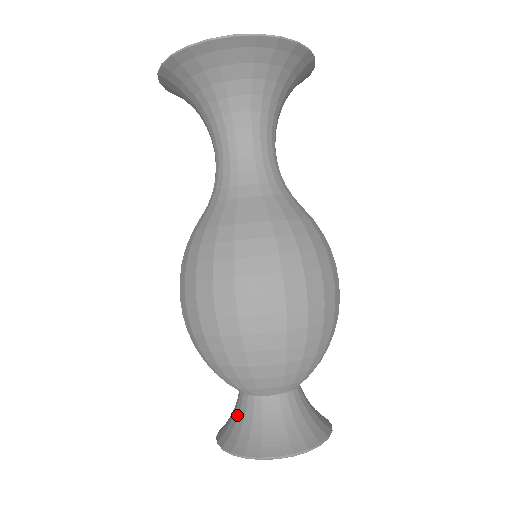
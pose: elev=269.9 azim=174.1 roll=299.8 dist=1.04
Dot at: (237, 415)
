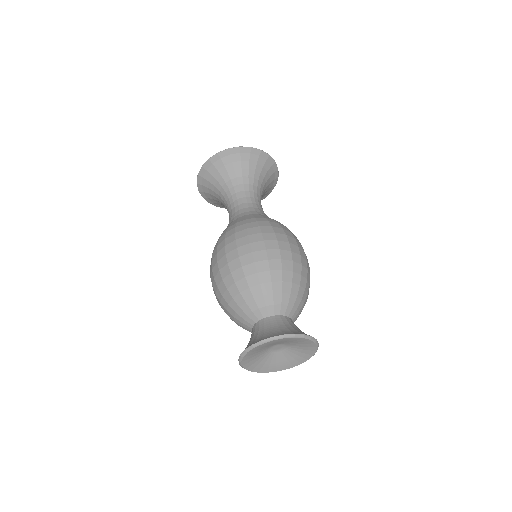
Dot at: occluded
